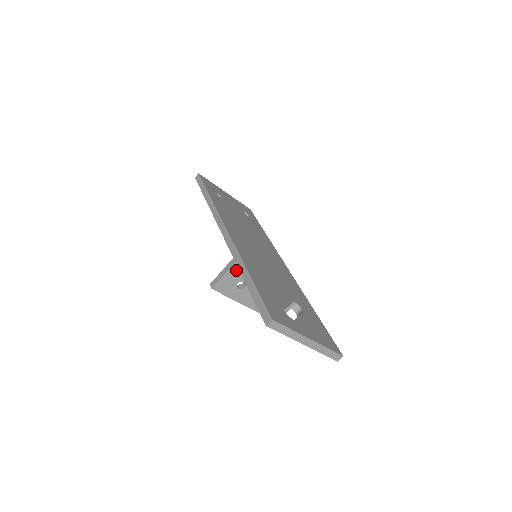
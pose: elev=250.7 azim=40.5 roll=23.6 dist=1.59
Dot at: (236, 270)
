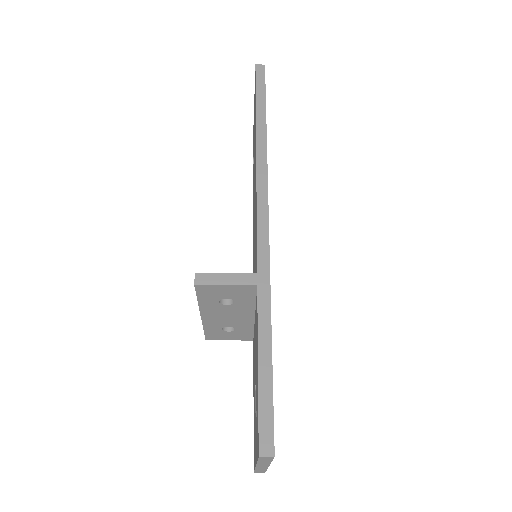
Dot at: (245, 290)
